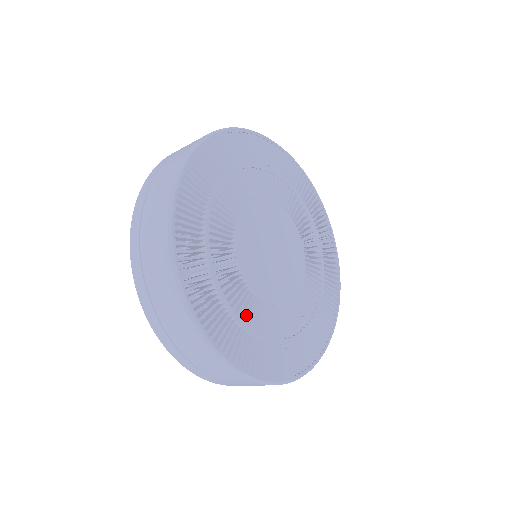
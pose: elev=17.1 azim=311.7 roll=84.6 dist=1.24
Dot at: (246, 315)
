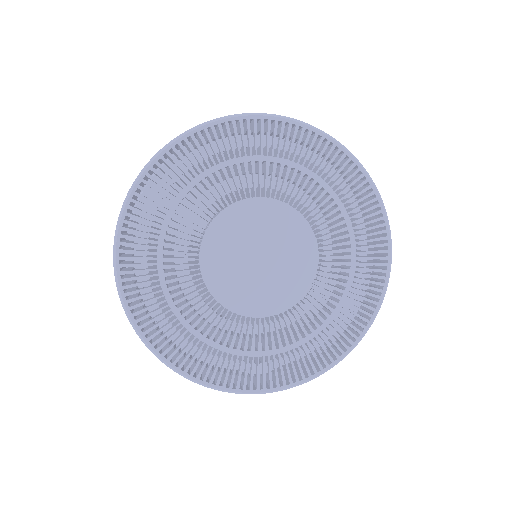
Dot at: (174, 264)
